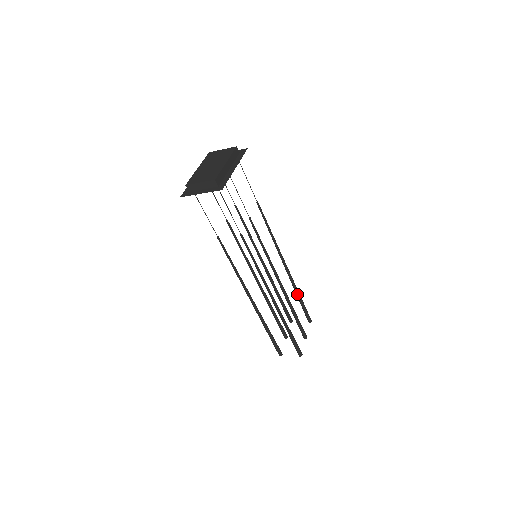
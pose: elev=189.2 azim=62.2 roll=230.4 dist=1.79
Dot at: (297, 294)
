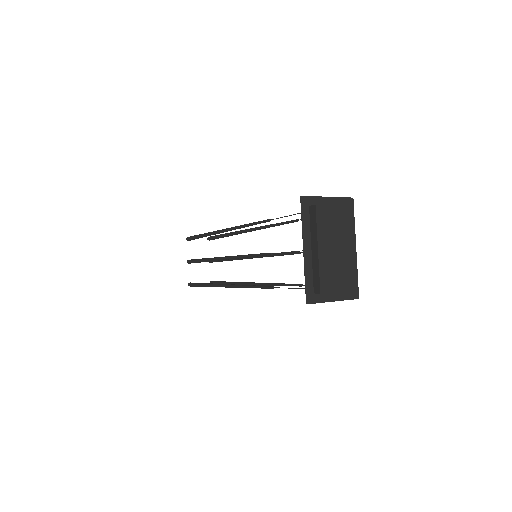
Dot at: (228, 236)
